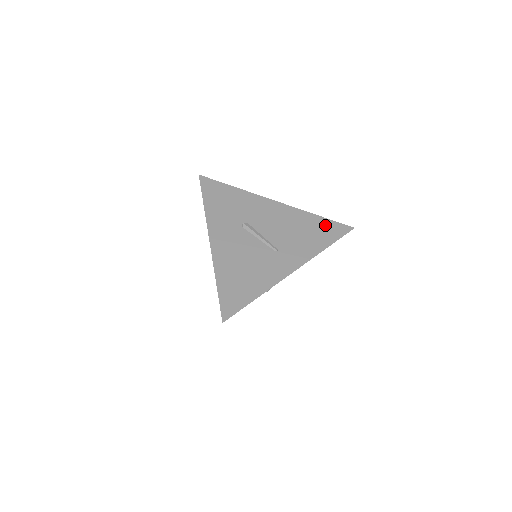
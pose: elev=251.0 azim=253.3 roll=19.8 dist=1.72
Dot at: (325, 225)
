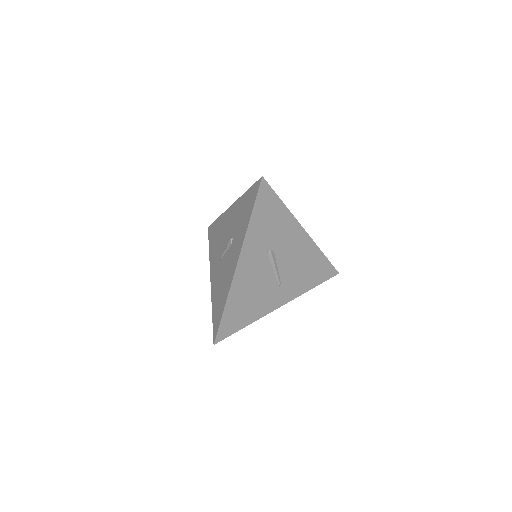
Dot at: (324, 266)
